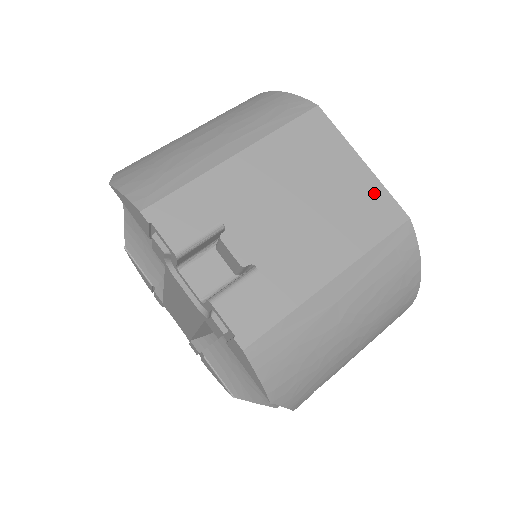
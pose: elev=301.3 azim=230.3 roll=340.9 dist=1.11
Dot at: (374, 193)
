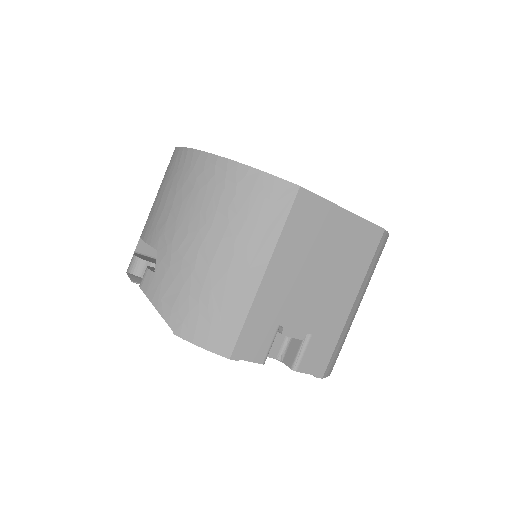
Dot at: (359, 229)
